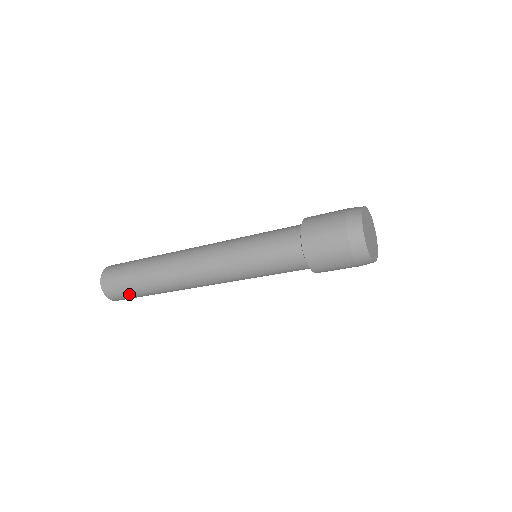
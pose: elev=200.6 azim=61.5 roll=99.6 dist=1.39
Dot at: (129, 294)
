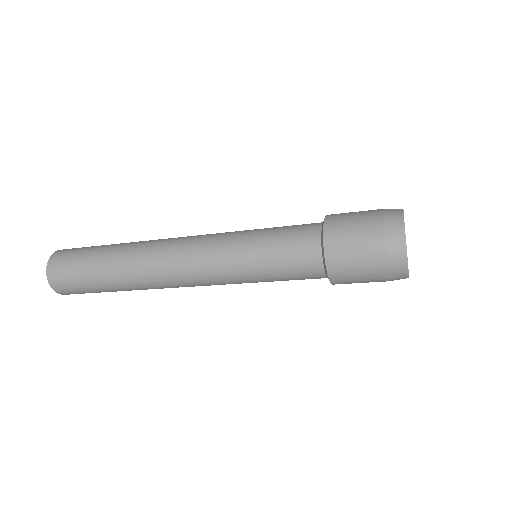
Dot at: occluded
